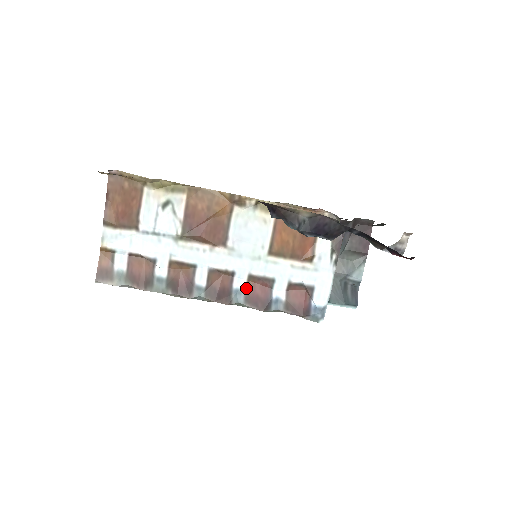
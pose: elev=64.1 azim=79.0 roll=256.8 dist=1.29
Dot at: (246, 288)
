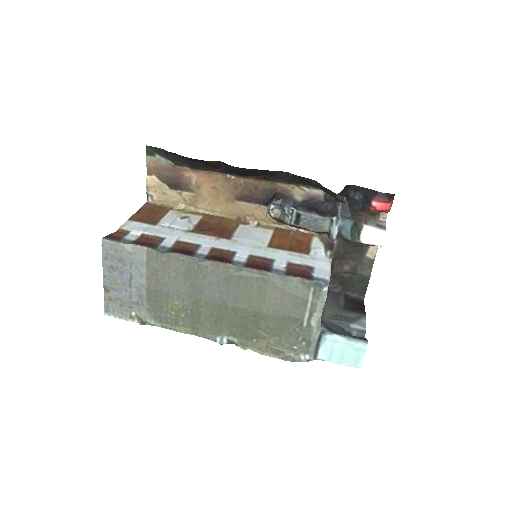
Dot at: (246, 261)
